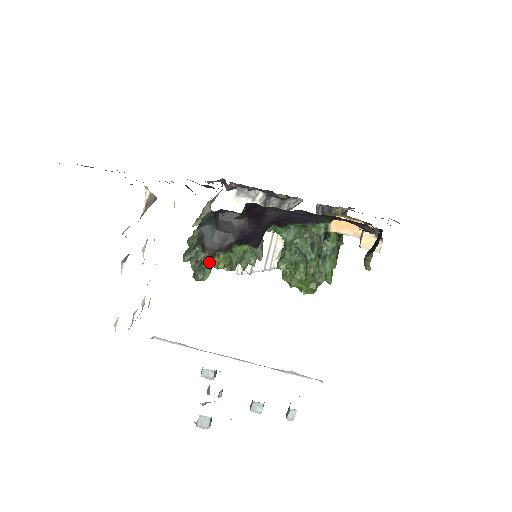
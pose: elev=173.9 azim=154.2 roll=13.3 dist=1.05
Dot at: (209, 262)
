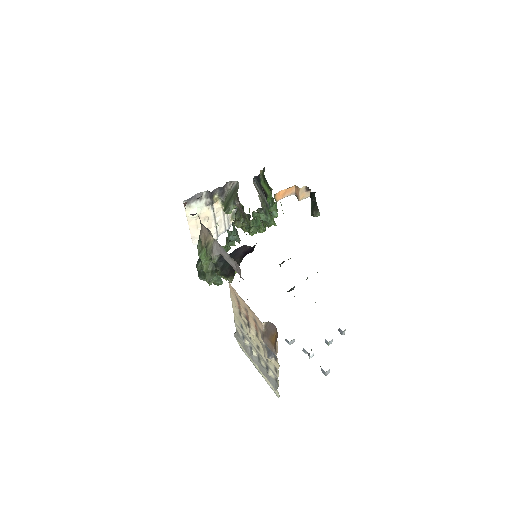
Dot at: occluded
